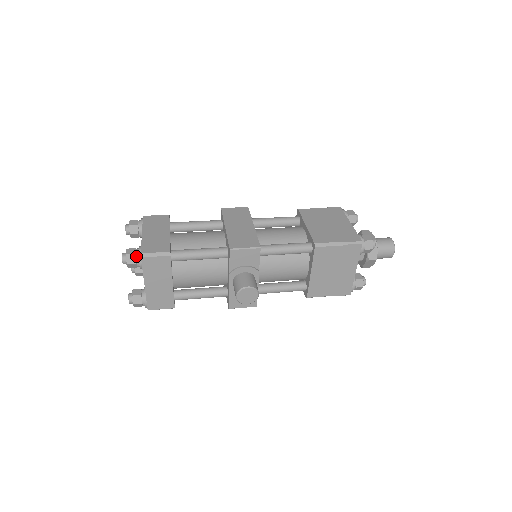
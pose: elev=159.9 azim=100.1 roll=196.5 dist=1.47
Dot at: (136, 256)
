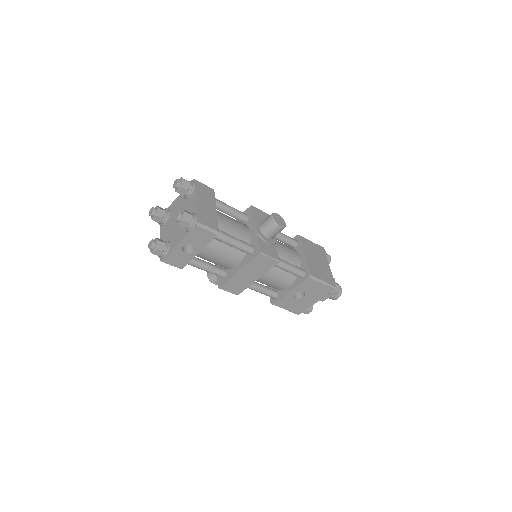
Dot at: (189, 181)
